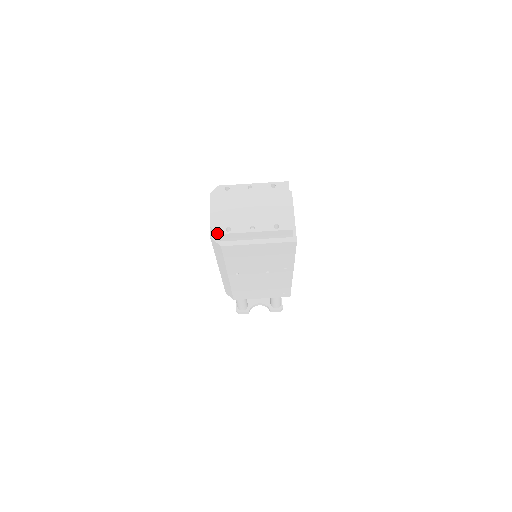
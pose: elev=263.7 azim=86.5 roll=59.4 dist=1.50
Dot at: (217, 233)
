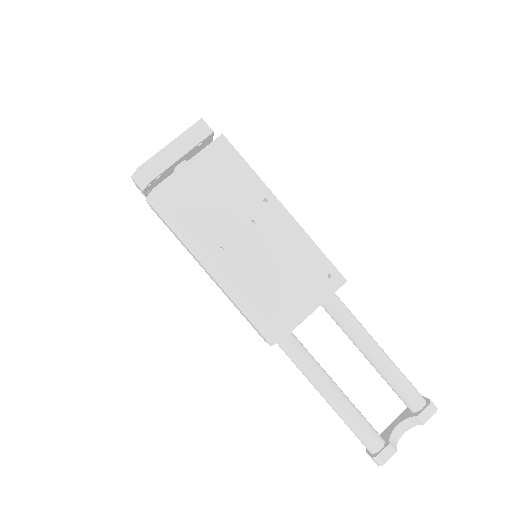
Dot at: (137, 173)
